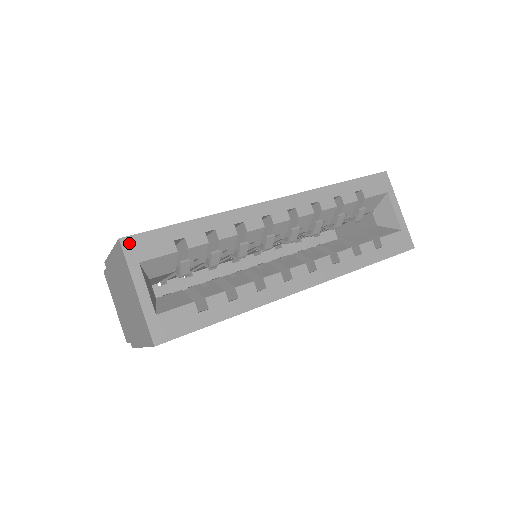
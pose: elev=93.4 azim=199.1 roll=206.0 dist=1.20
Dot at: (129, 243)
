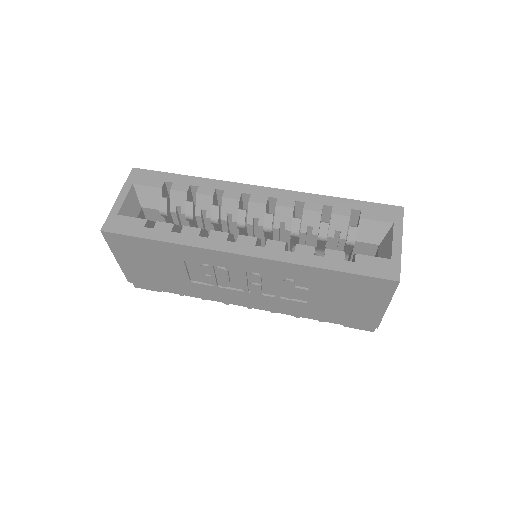
Dot at: (136, 172)
